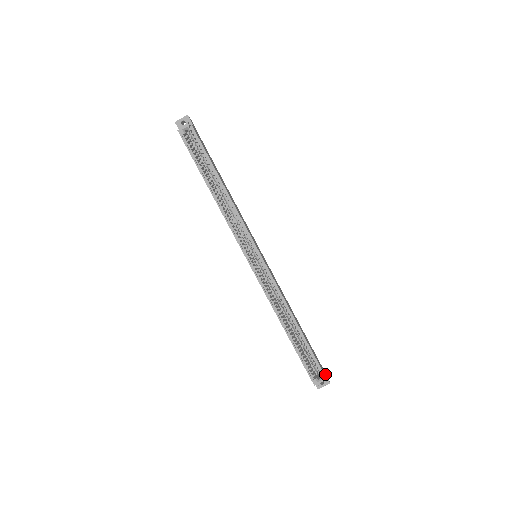
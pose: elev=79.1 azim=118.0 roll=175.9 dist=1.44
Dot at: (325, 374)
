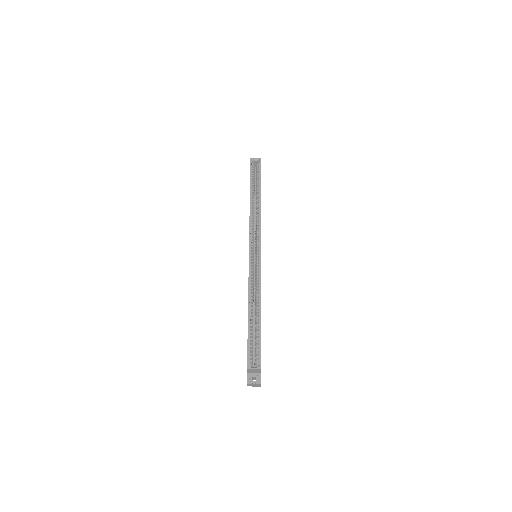
Dot at: occluded
